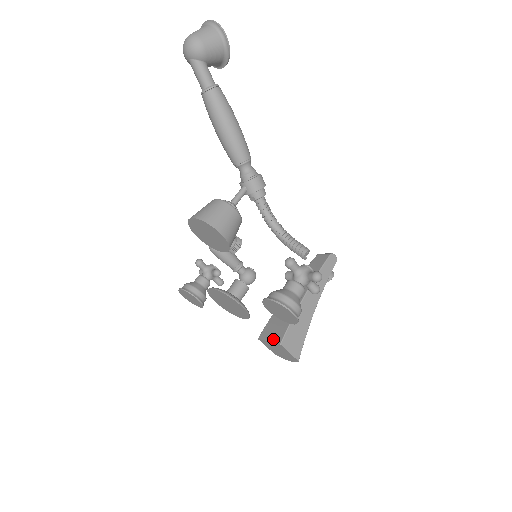
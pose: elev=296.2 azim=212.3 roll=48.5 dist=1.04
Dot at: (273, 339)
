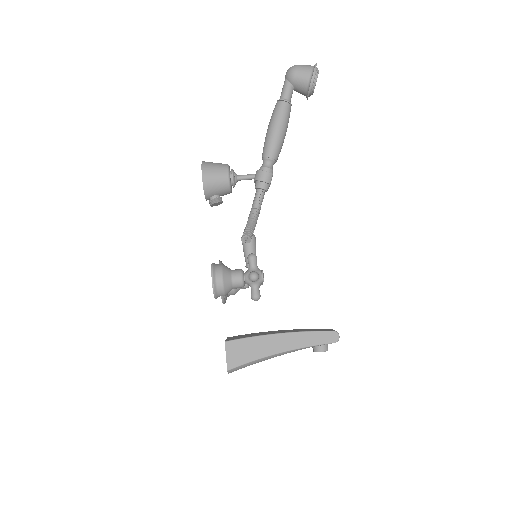
Dot at: (229, 339)
